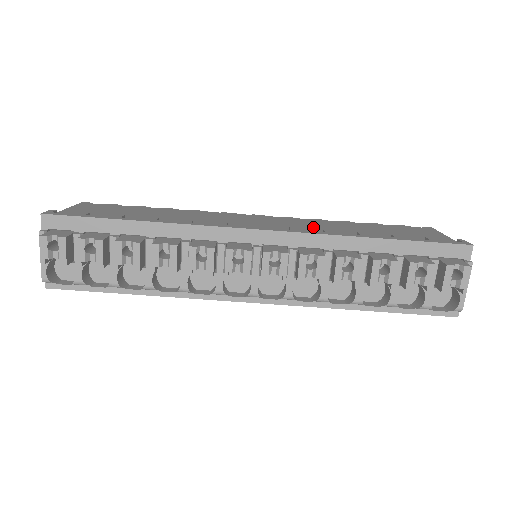
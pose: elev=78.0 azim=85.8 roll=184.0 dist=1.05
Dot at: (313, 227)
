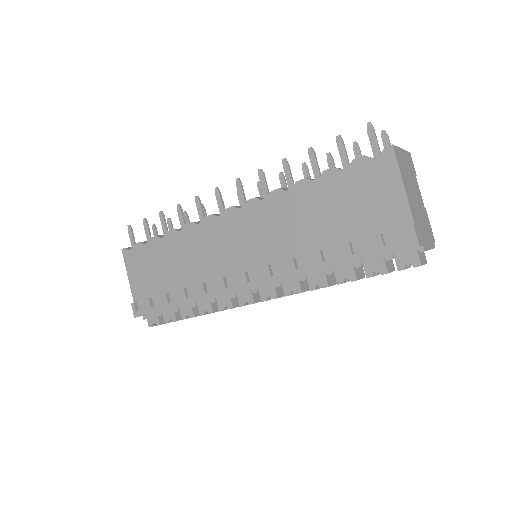
Dot at: (279, 234)
